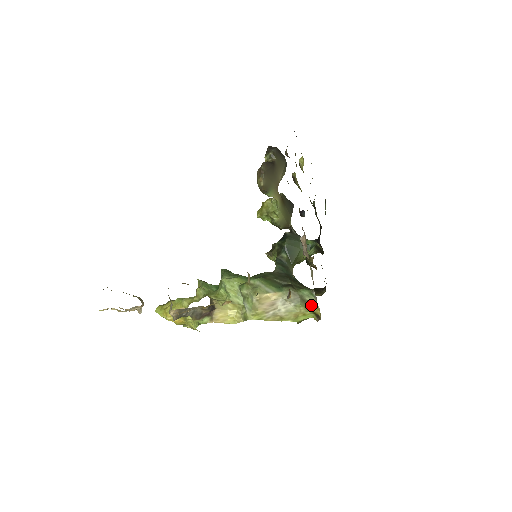
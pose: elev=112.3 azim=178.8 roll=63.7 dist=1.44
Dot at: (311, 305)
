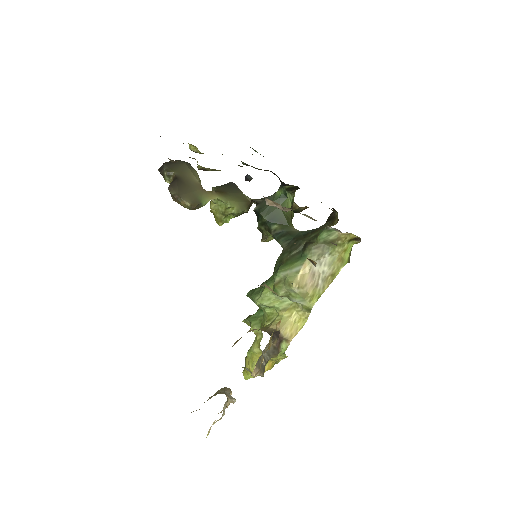
Dot at: (340, 238)
